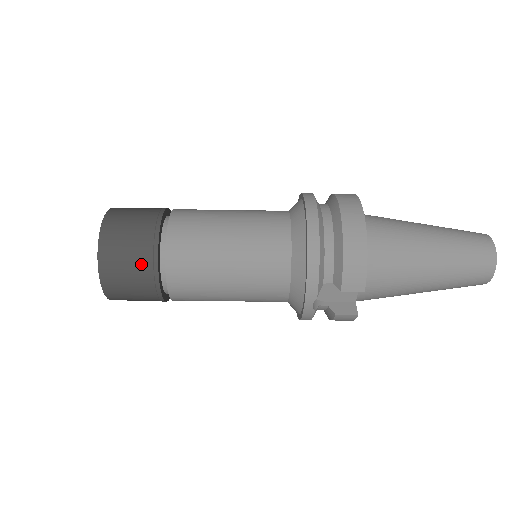
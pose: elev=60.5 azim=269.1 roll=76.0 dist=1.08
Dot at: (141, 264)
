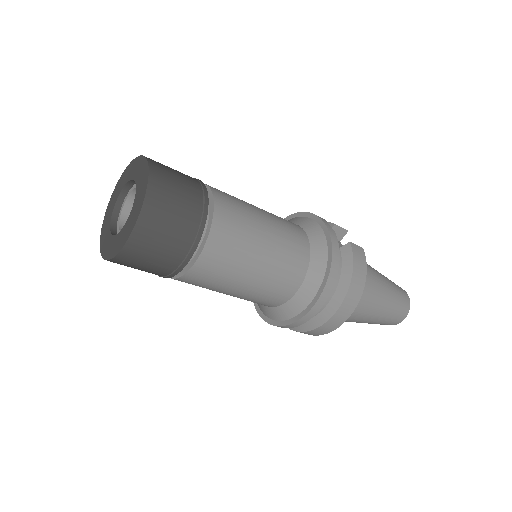
Dot at: (148, 272)
